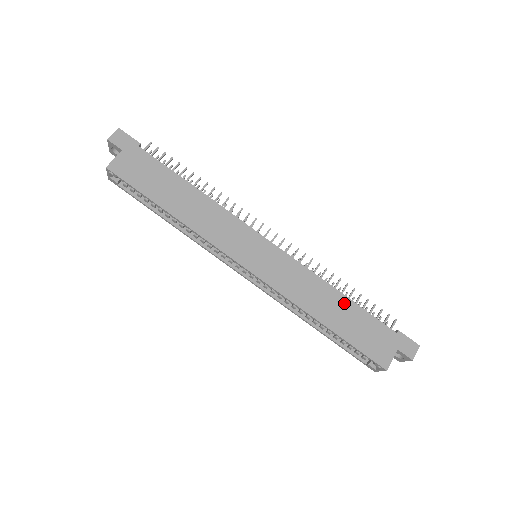
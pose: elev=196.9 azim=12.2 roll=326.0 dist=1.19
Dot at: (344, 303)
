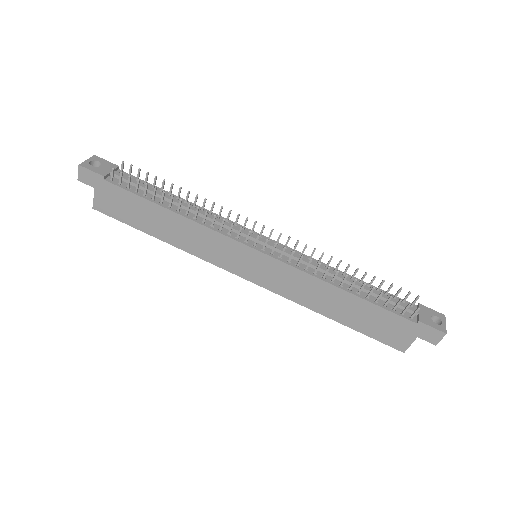
Dot at: (352, 301)
